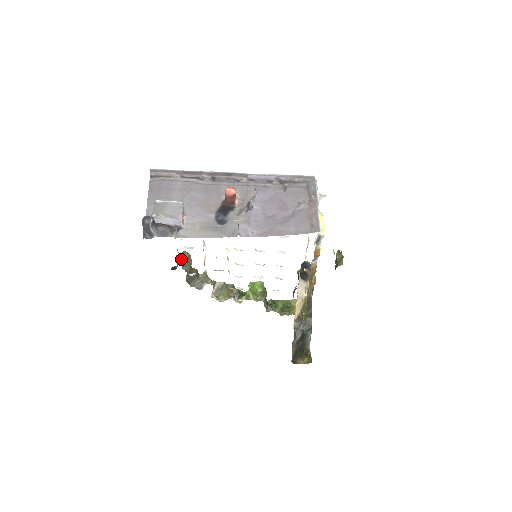
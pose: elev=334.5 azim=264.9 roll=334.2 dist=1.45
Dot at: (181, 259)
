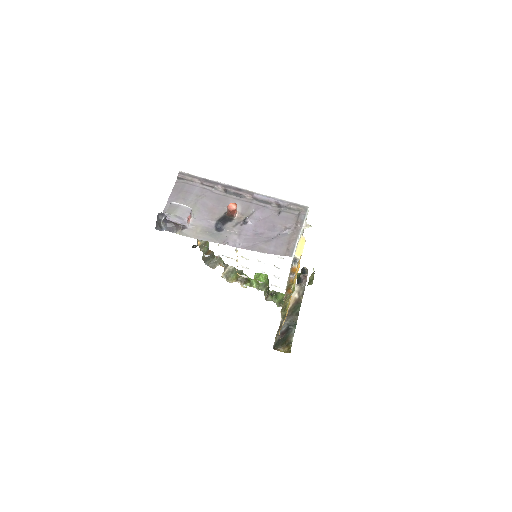
Dot at: (200, 241)
